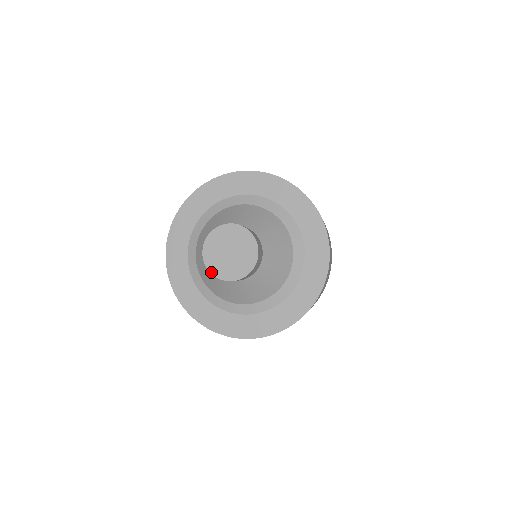
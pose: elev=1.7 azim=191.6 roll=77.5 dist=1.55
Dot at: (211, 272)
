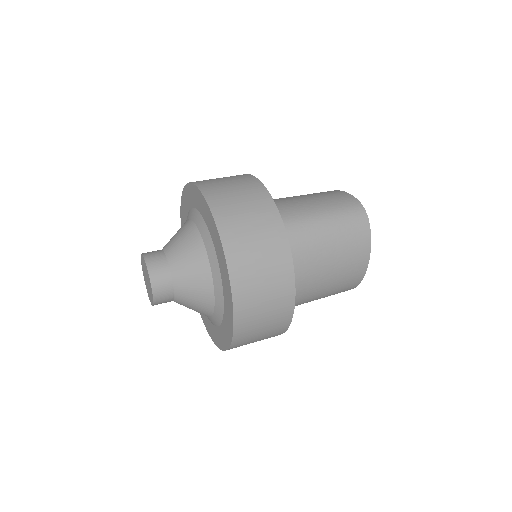
Dot at: (141, 264)
